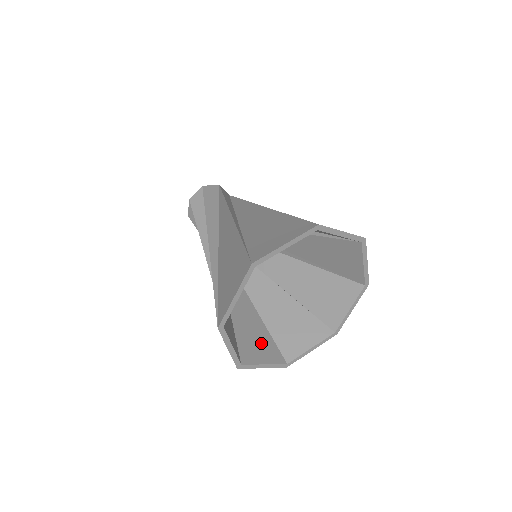
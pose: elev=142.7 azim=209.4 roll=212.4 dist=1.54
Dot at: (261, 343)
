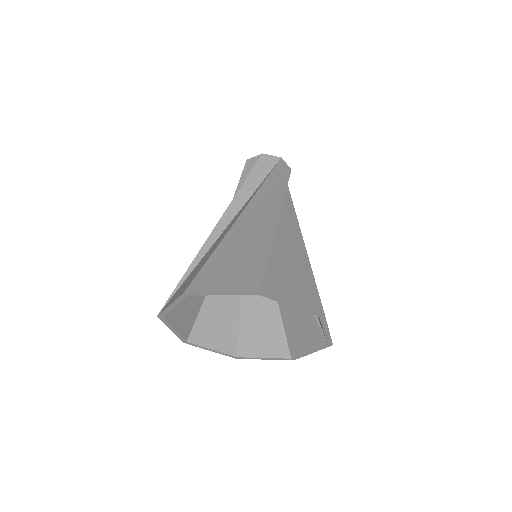
Dot at: (189, 312)
